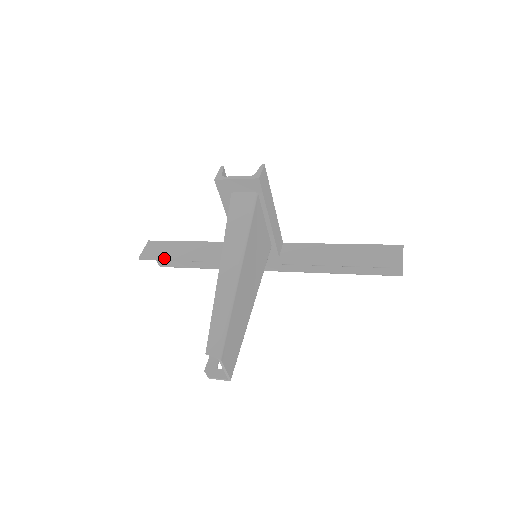
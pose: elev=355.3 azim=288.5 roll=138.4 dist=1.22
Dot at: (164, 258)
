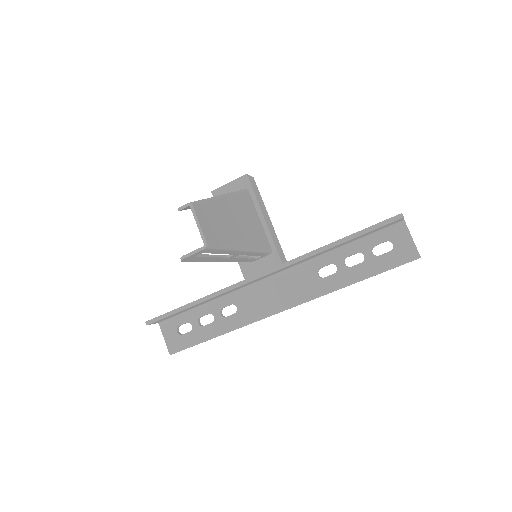
Dot at: (170, 311)
